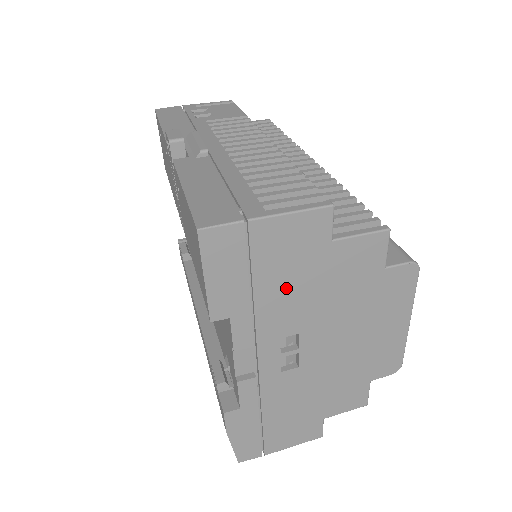
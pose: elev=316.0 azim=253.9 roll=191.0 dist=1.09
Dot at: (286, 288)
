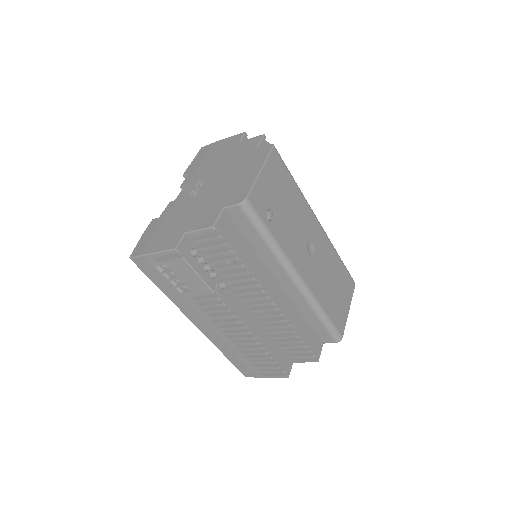
Dot at: (214, 160)
